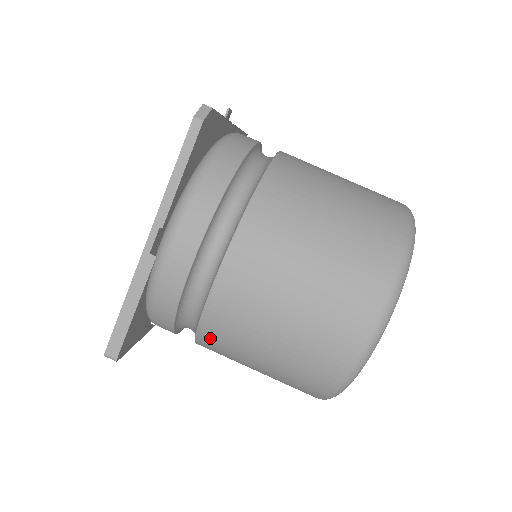
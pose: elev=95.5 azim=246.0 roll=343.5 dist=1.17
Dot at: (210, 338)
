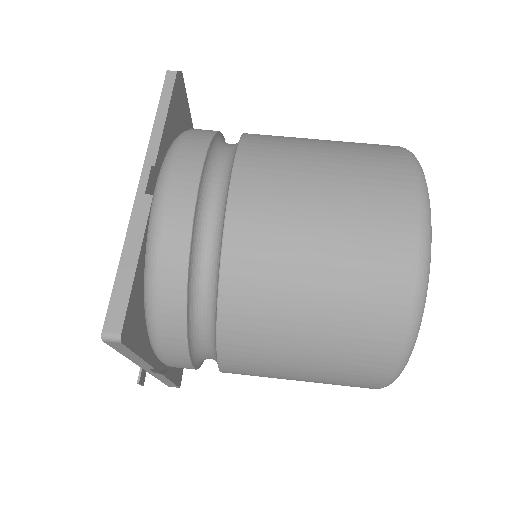
Dot at: (237, 301)
